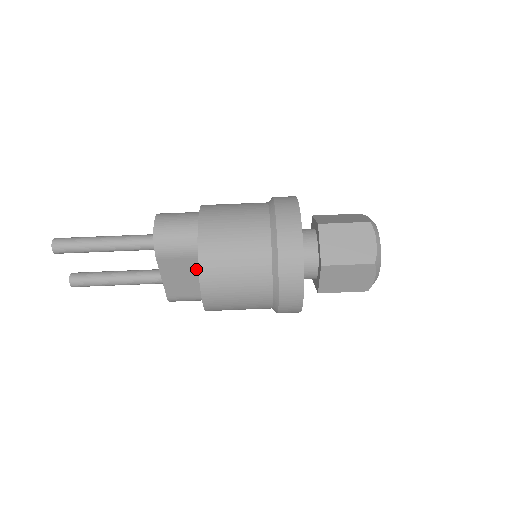
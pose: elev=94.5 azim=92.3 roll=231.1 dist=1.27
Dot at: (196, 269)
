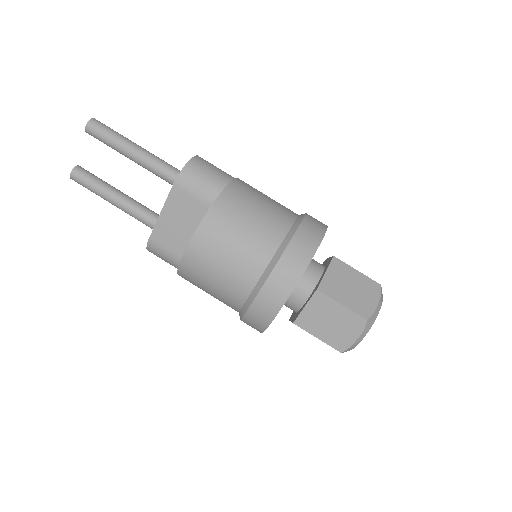
Dot at: (199, 222)
